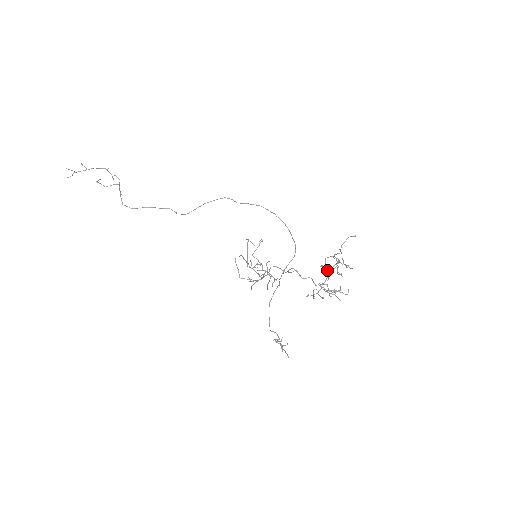
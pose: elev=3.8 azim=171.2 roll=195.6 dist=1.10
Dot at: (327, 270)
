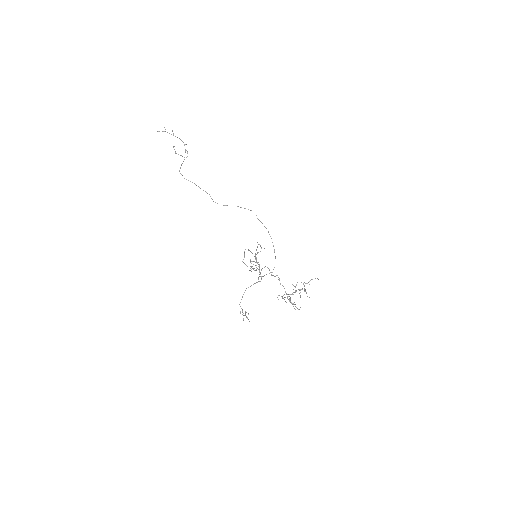
Dot at: occluded
